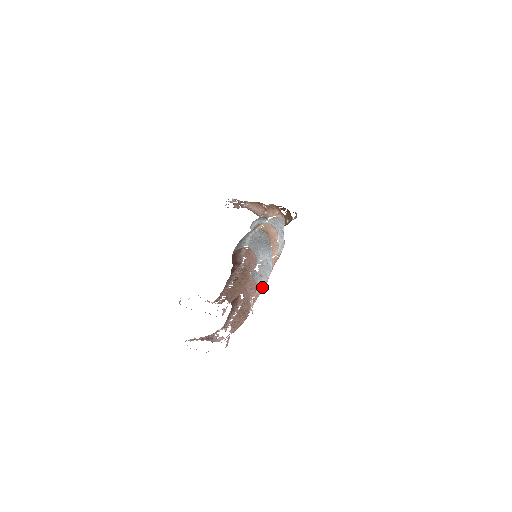
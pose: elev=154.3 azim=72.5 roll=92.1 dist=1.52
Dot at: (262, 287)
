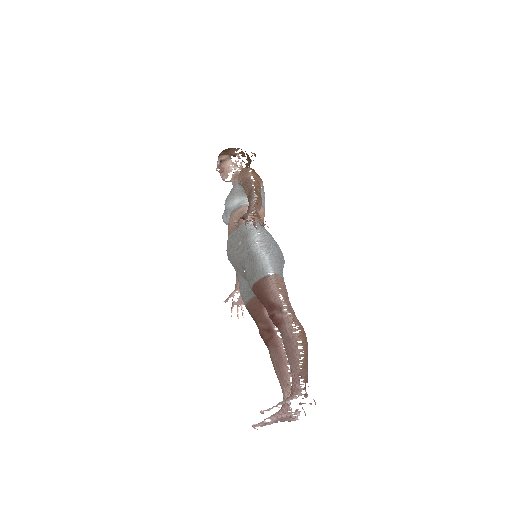
Dot at: occluded
